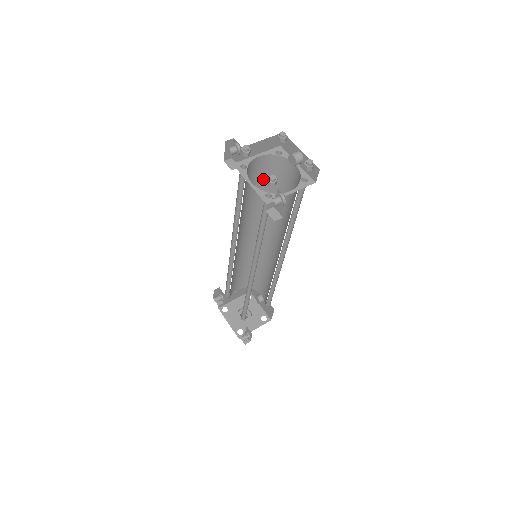
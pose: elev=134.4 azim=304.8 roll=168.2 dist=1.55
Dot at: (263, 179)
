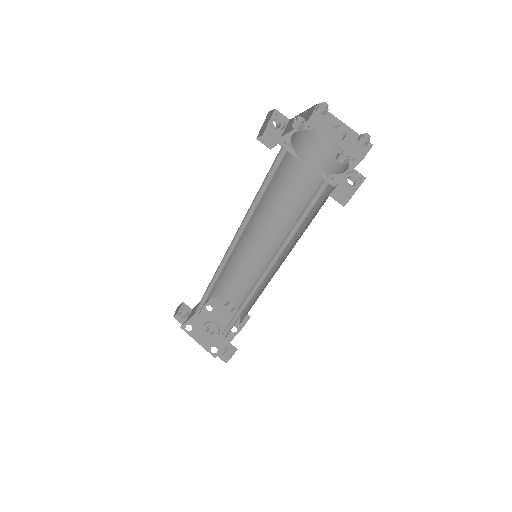
Dot at: (285, 161)
